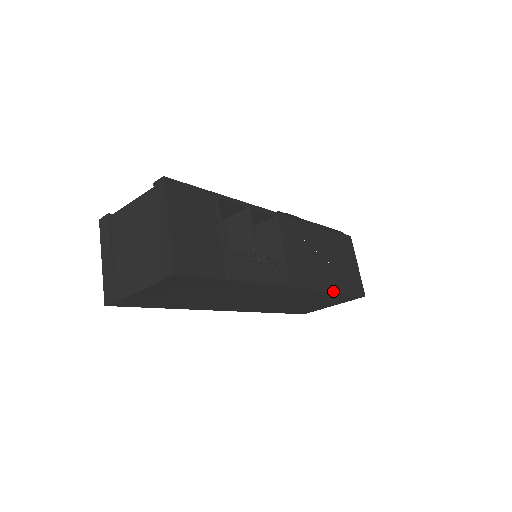
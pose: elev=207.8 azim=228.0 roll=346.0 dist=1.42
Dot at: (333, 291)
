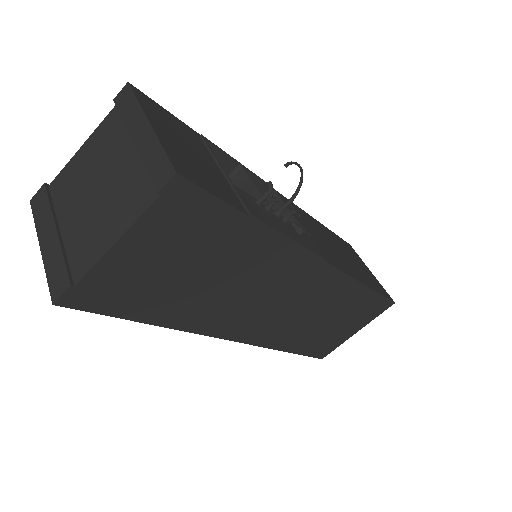
Dot at: (364, 284)
